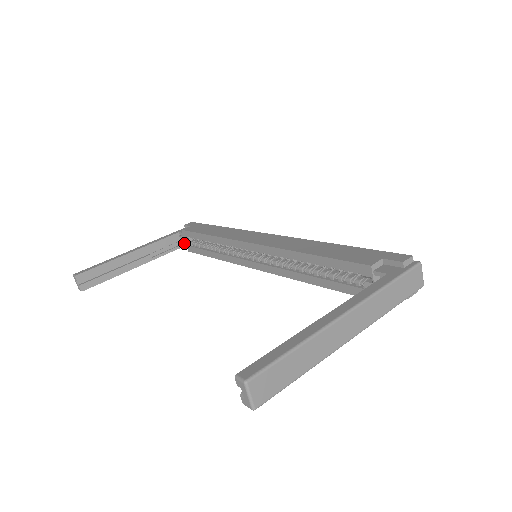
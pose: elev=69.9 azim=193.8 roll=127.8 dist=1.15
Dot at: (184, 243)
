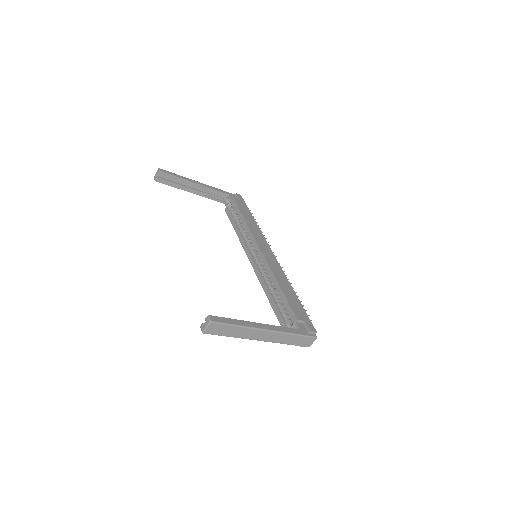
Dot at: (227, 202)
